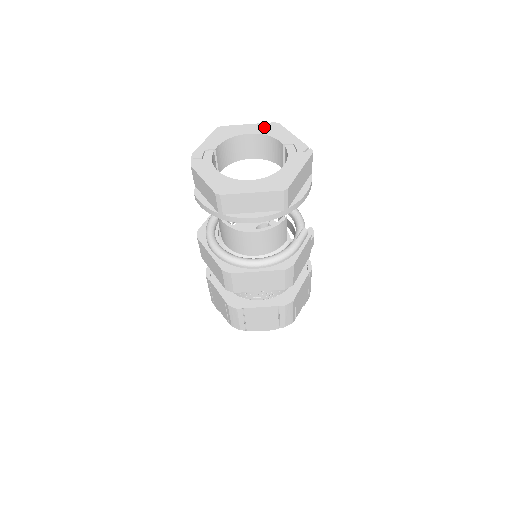
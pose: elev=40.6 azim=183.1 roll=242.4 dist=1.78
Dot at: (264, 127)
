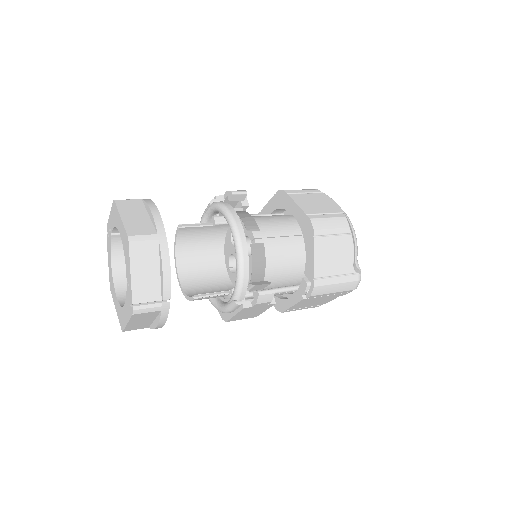
Dot at: (124, 236)
